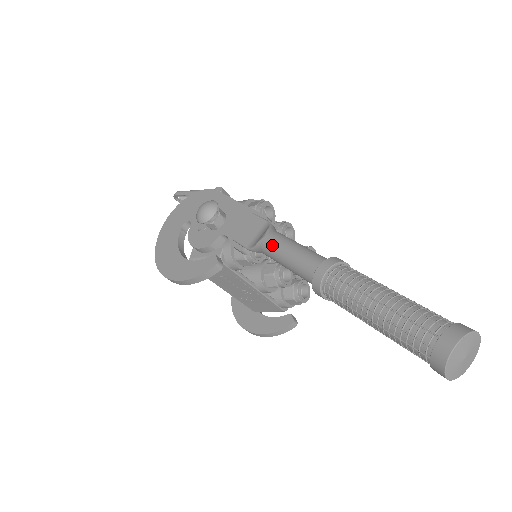
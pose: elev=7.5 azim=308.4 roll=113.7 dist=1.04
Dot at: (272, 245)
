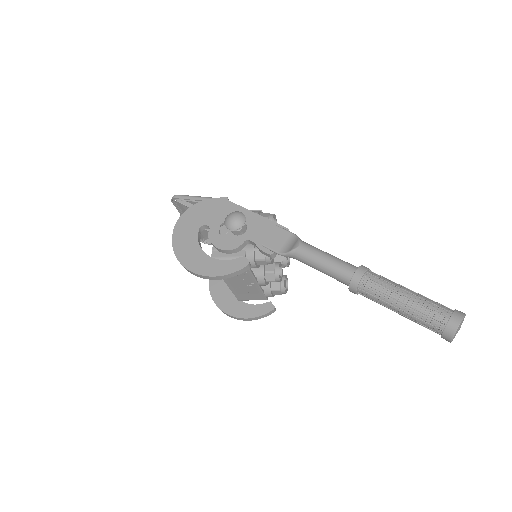
Dot at: (308, 253)
